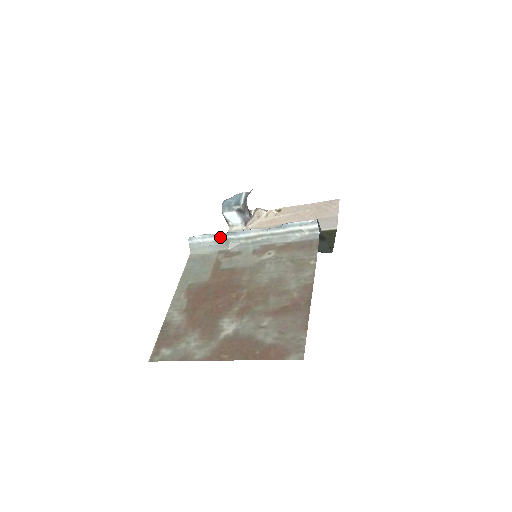
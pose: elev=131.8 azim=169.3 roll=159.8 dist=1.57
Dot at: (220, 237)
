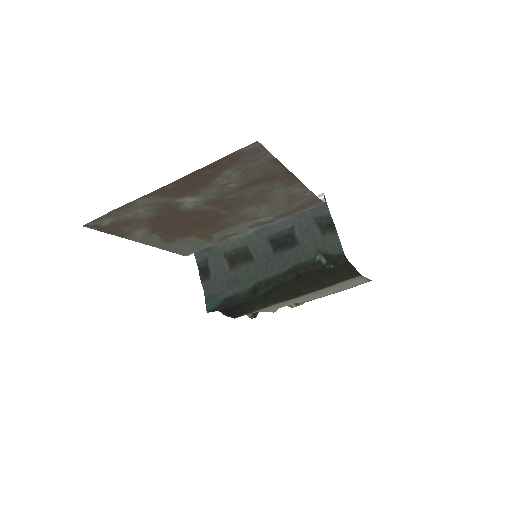
Dot at: occluded
